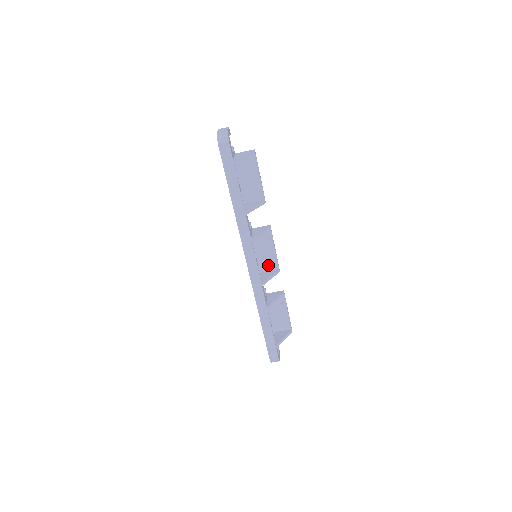
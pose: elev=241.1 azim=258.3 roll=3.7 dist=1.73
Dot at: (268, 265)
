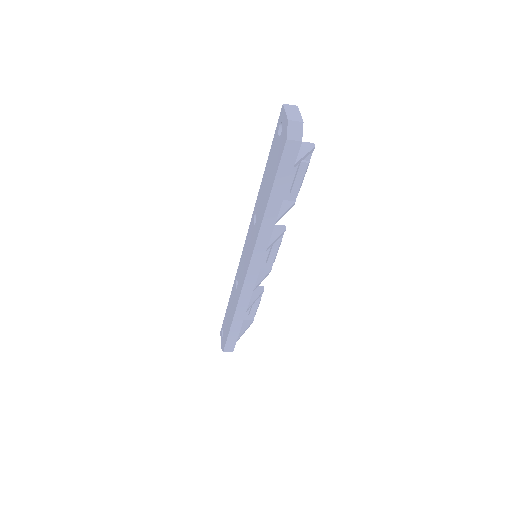
Dot at: occluded
